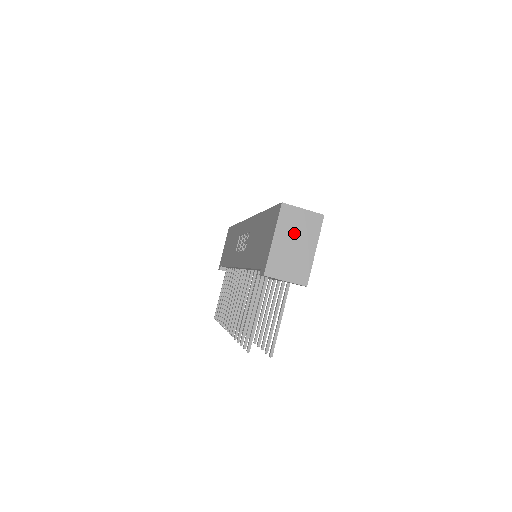
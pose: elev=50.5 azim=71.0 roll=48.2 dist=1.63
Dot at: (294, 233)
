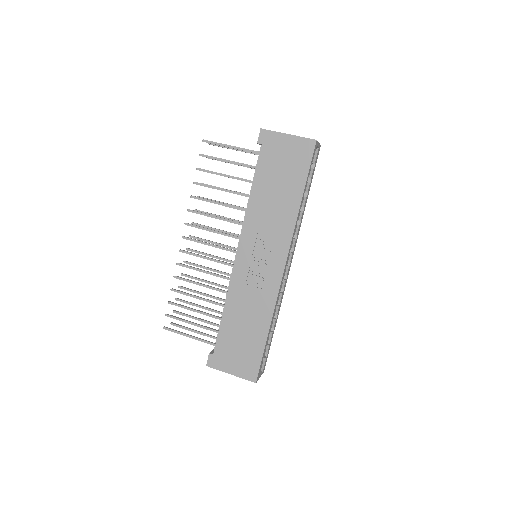
Dot at: occluded
